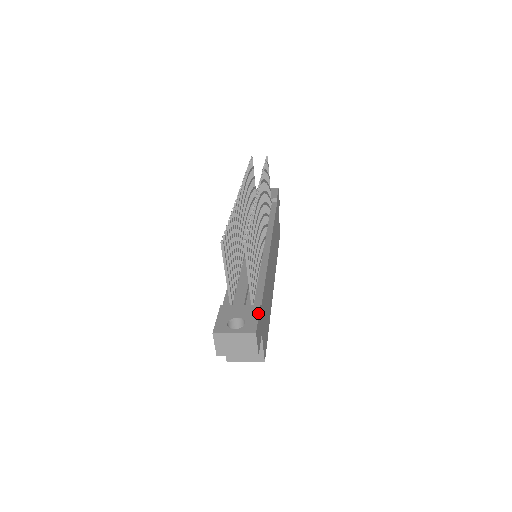
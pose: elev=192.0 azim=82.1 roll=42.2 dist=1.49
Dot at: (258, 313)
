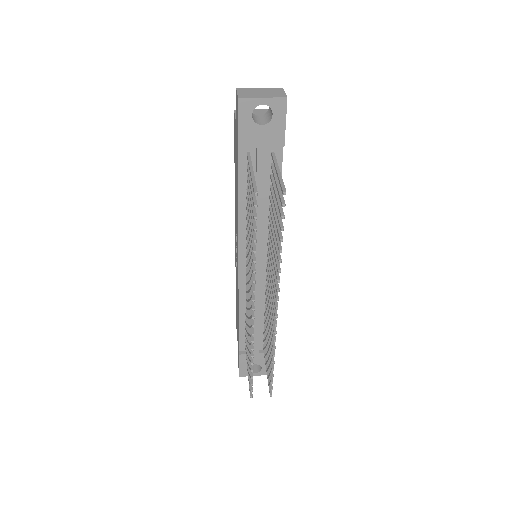
Dot at: occluded
